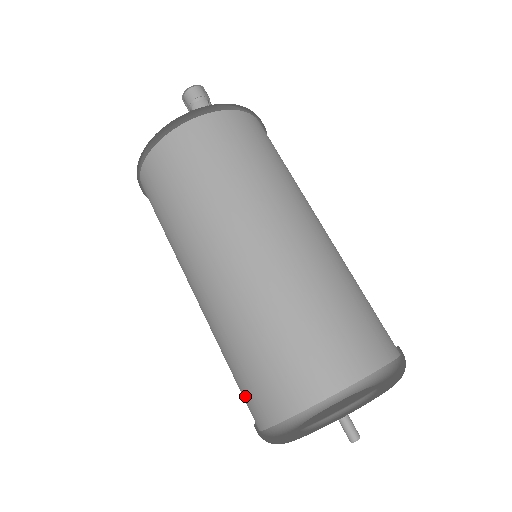
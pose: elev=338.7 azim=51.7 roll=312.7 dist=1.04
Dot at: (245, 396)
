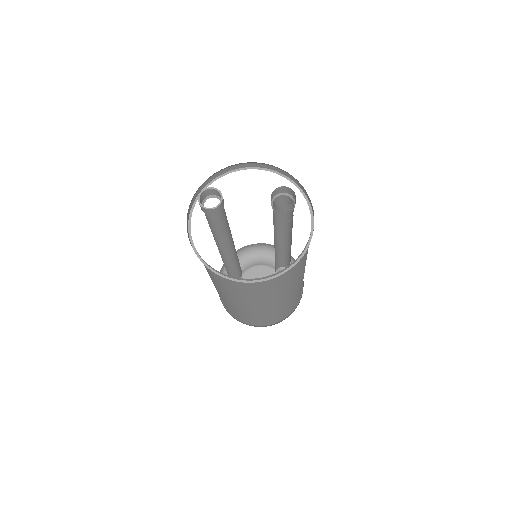
Dot at: occluded
